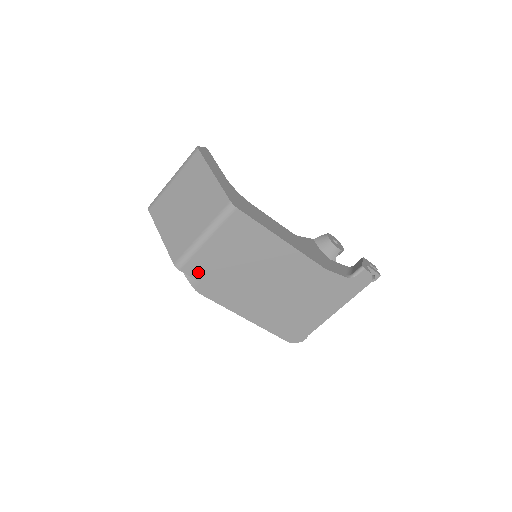
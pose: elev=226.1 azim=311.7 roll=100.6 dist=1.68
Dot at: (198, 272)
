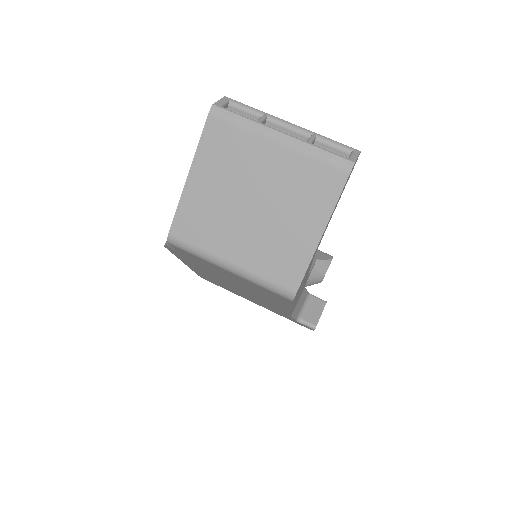
Dot at: occluded
